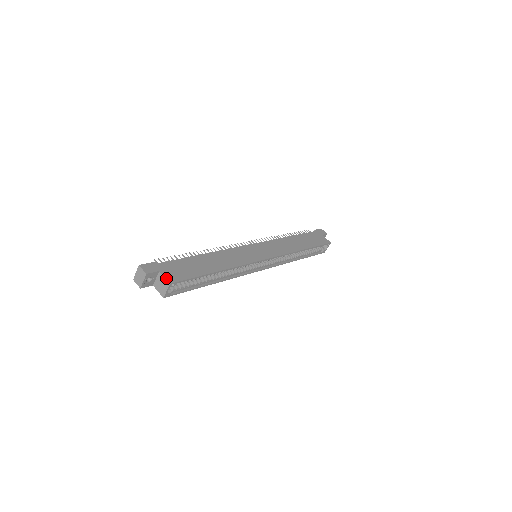
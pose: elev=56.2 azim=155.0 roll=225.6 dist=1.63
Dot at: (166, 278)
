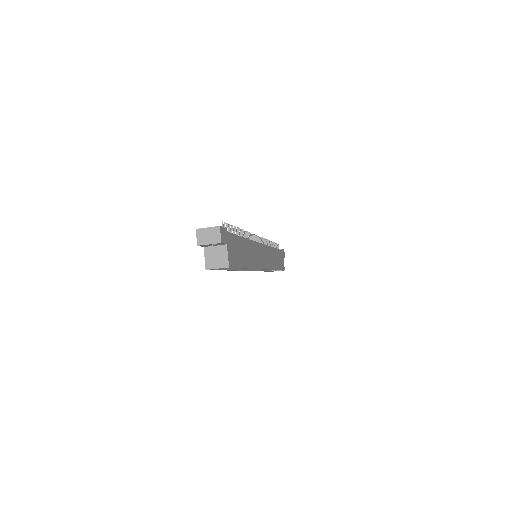
Dot at: (229, 257)
